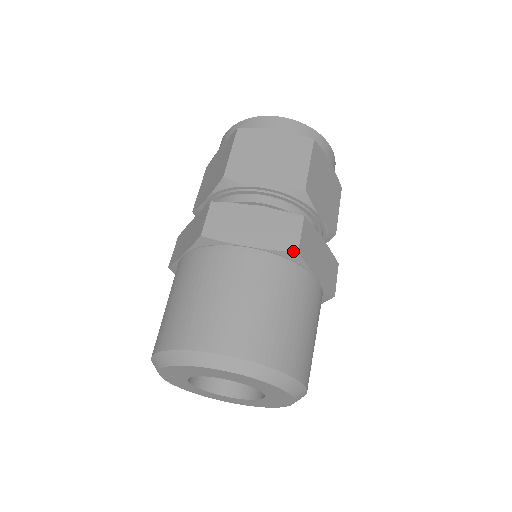
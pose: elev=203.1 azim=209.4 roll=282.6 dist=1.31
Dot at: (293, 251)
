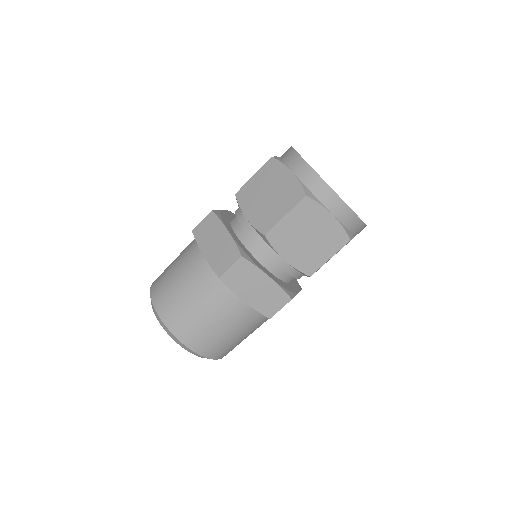
Dot at: (217, 275)
